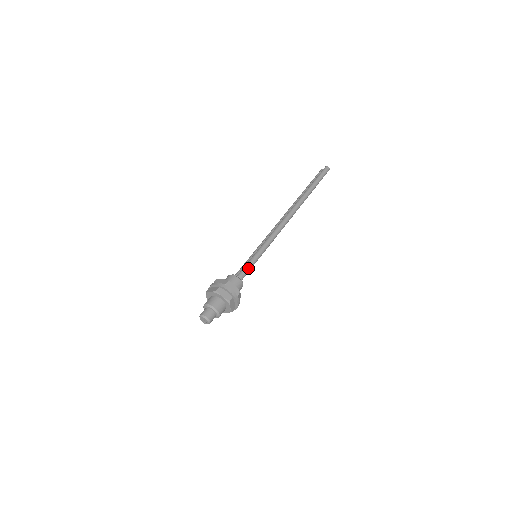
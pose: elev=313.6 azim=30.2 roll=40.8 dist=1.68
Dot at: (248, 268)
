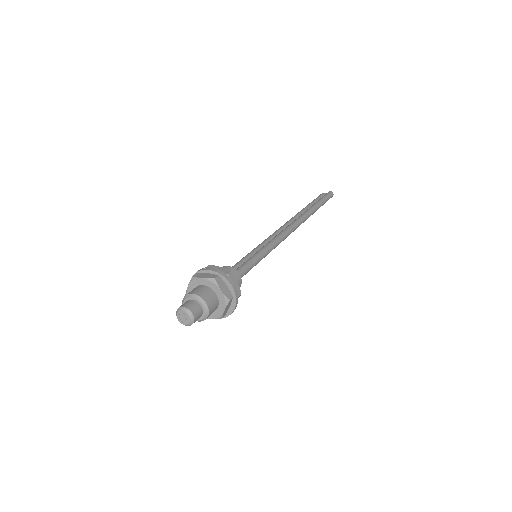
Dot at: (250, 266)
